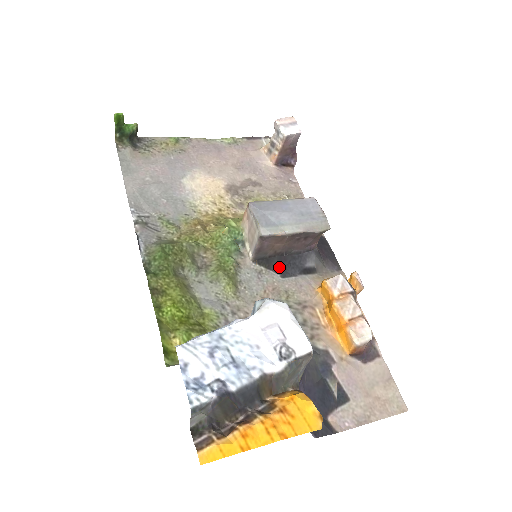
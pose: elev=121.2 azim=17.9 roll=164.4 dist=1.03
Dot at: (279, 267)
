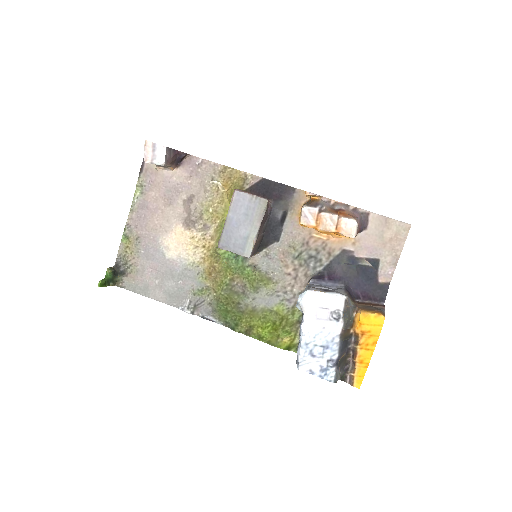
Dot at: (270, 239)
